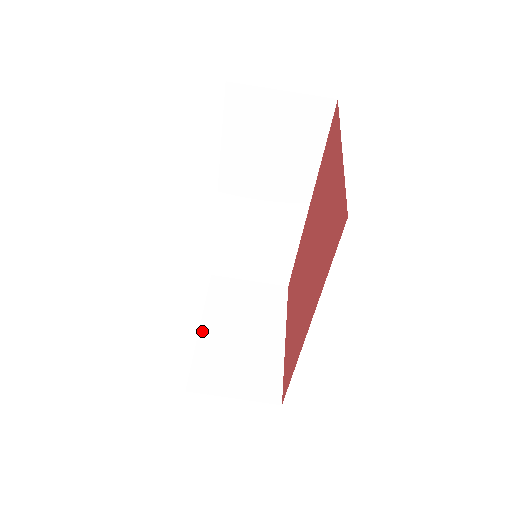
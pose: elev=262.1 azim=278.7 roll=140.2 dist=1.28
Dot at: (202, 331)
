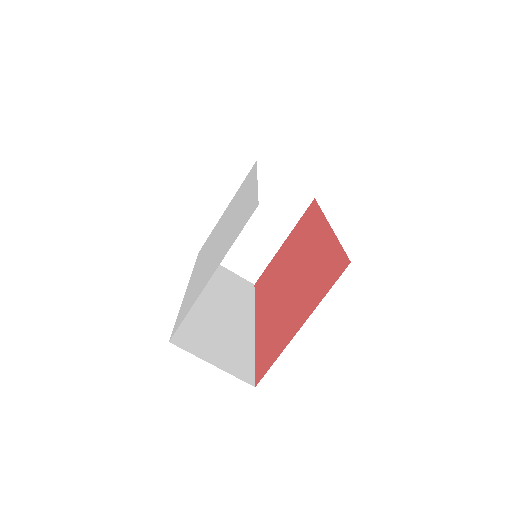
Dot at: occluded
